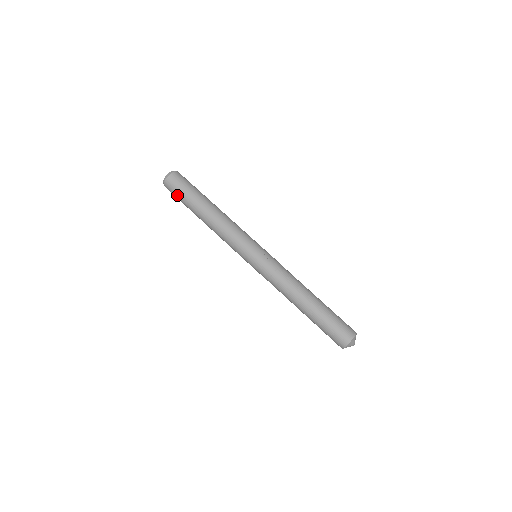
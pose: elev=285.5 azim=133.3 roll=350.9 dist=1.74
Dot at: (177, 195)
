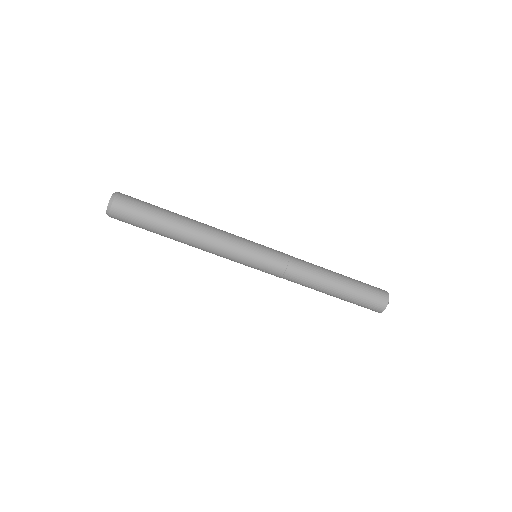
Dot at: occluded
